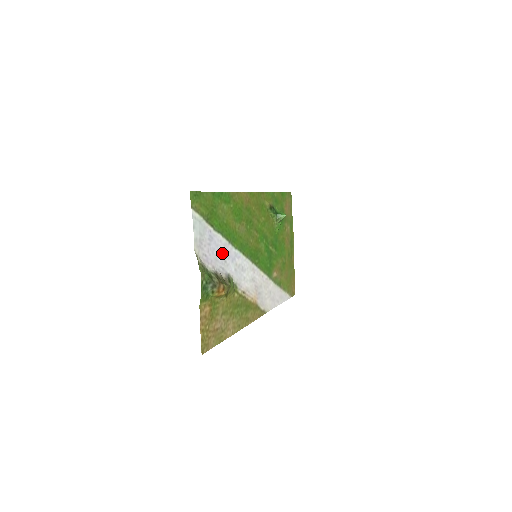
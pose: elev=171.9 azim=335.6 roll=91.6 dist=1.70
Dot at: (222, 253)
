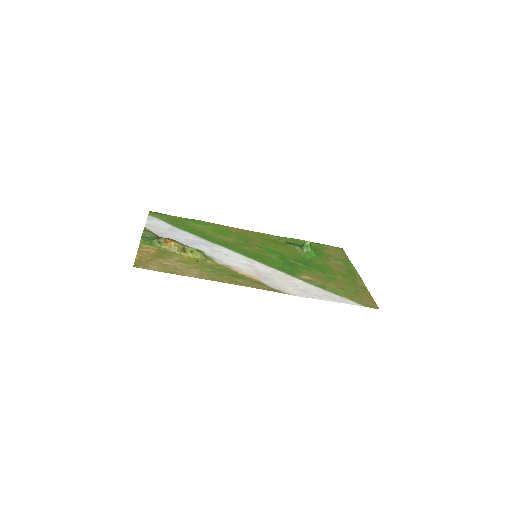
Dot at: (189, 240)
